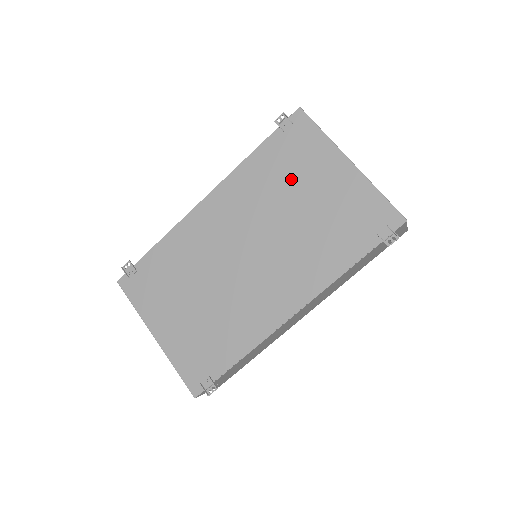
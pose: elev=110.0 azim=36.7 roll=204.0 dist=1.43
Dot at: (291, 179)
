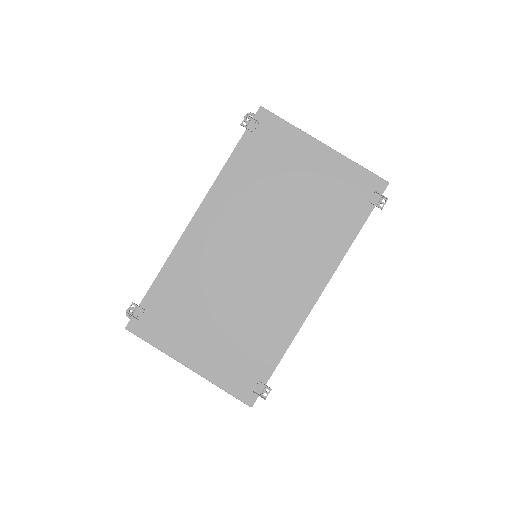
Dot at: (275, 174)
